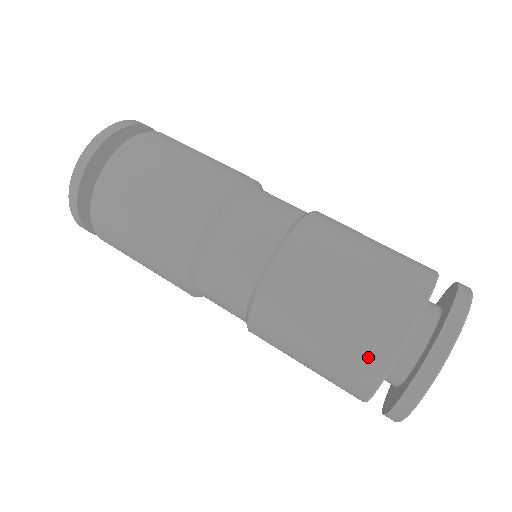
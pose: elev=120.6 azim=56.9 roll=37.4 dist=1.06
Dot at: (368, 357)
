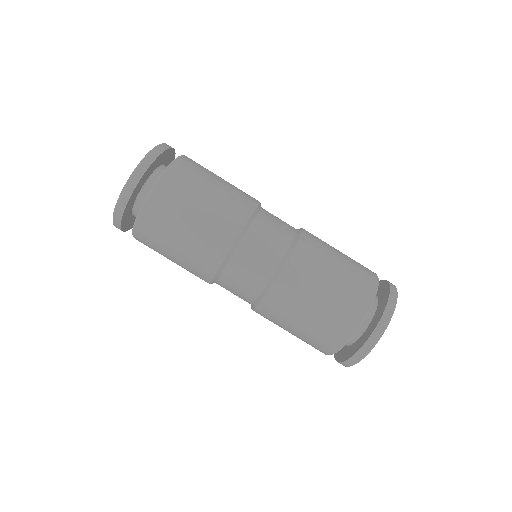
Dot at: (351, 314)
